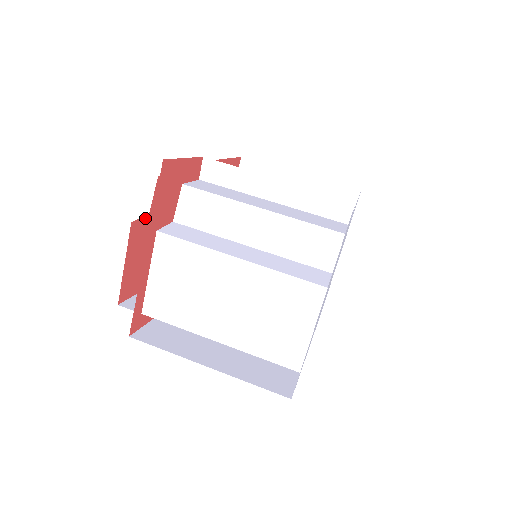
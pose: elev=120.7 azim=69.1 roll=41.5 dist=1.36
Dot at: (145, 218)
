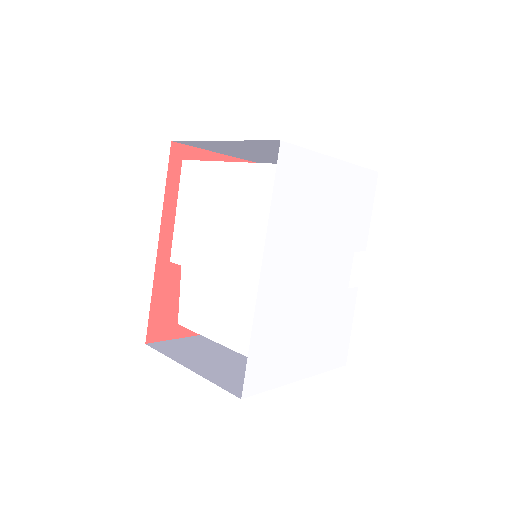
Dot at: occluded
